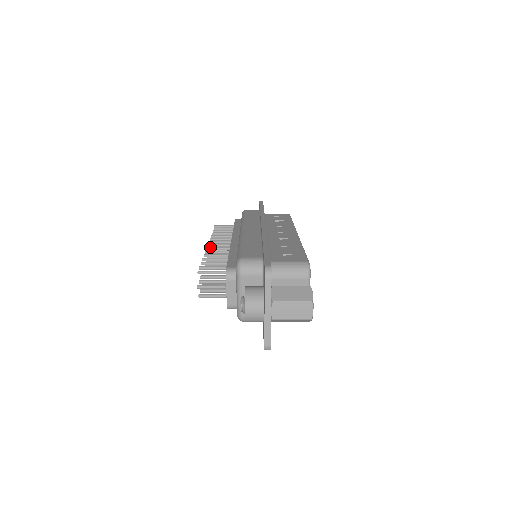
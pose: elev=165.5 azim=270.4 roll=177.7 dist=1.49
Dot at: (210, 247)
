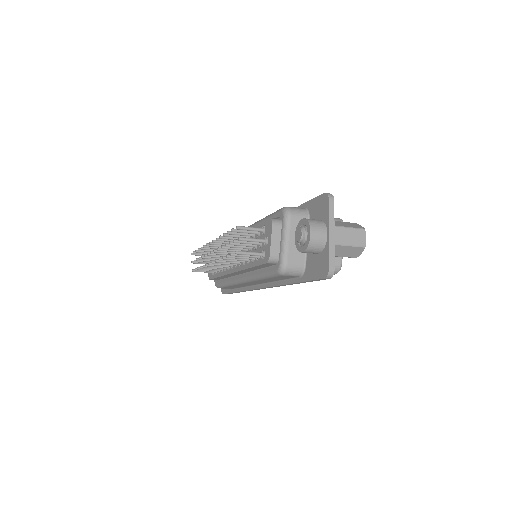
Dot at: occluded
